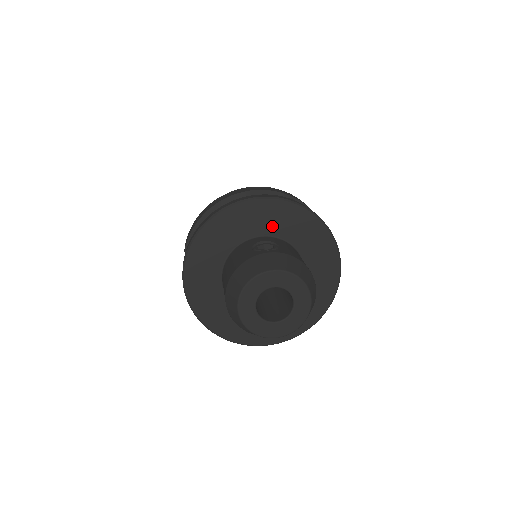
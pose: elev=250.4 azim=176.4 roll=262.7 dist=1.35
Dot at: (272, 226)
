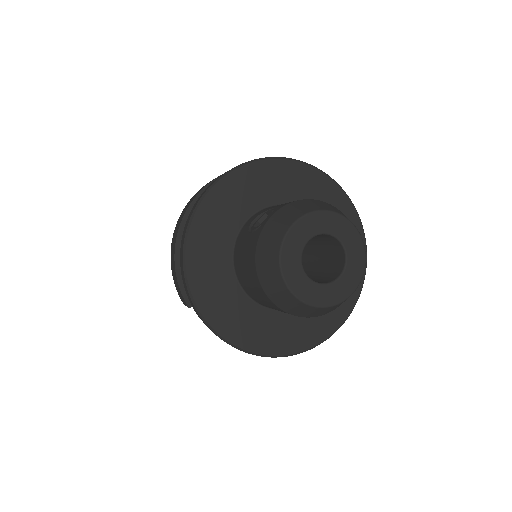
Dot at: (248, 202)
